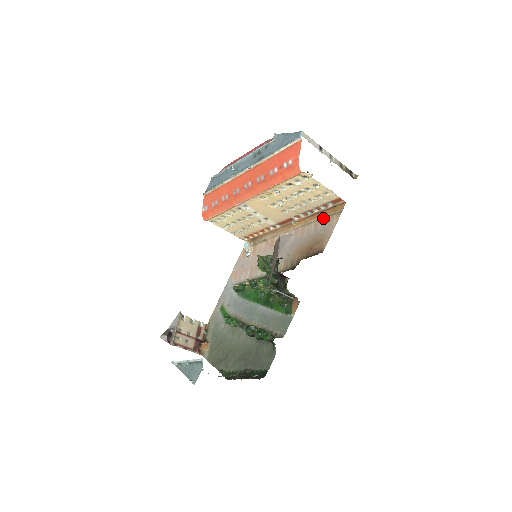
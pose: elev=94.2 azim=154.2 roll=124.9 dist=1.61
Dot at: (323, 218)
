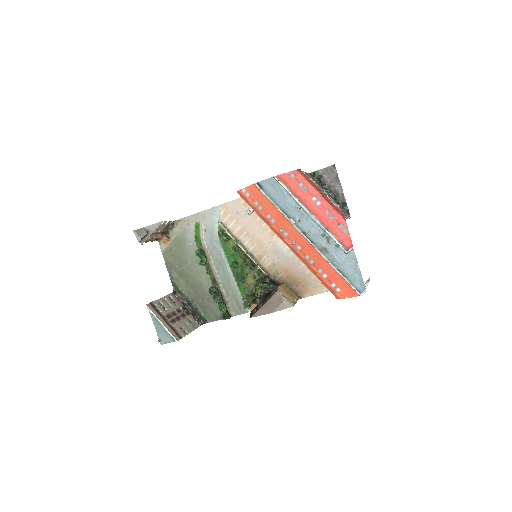
Dot at: occluded
